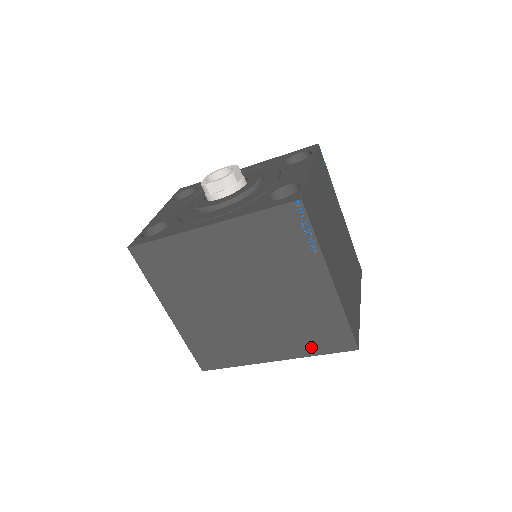
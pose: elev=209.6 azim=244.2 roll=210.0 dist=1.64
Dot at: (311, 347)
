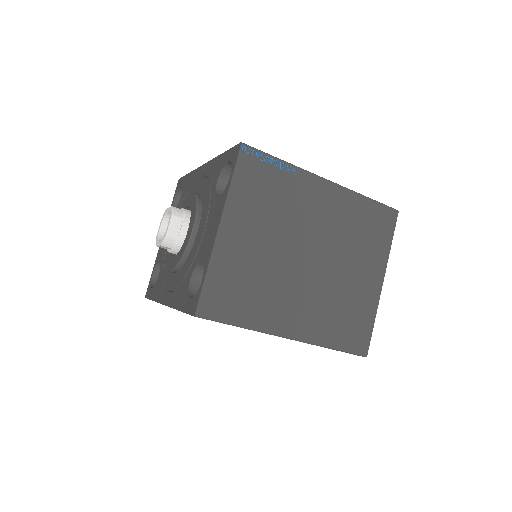
Dot at: occluded
